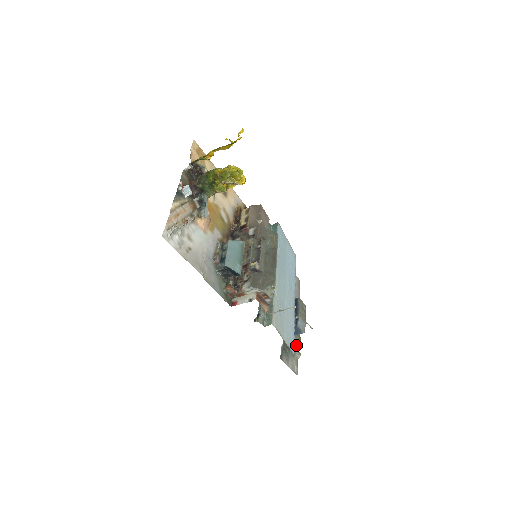
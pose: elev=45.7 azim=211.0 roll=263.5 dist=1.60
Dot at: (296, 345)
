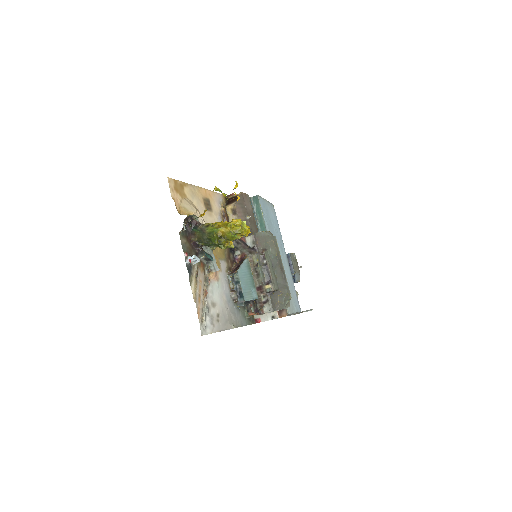
Dot at: occluded
